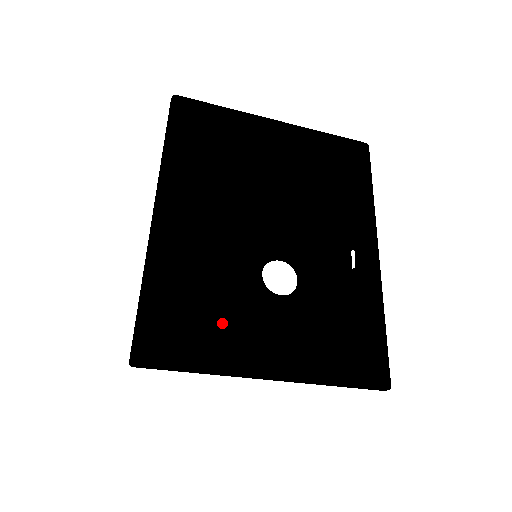
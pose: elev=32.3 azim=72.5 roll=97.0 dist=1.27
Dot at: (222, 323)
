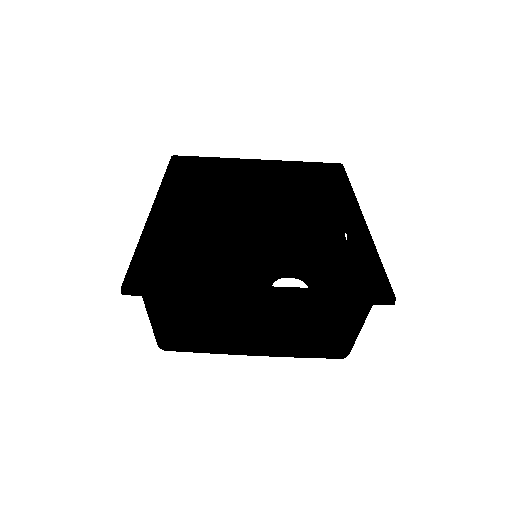
Dot at: occluded
